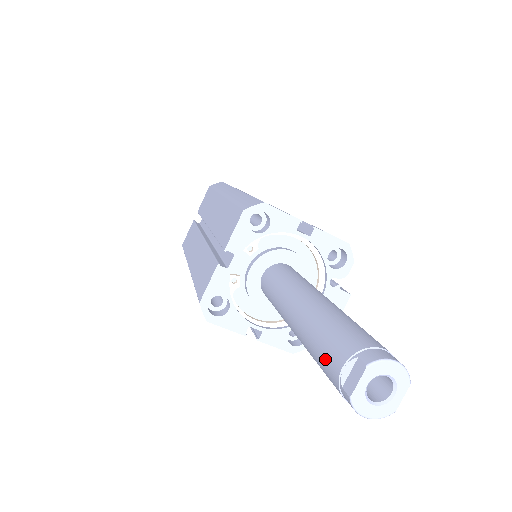
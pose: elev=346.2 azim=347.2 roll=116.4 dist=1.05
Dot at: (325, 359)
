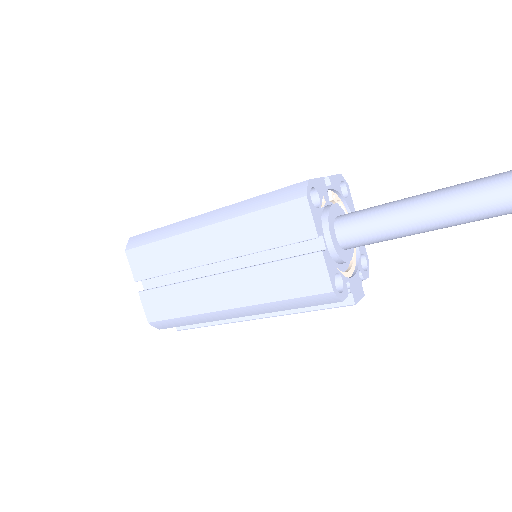
Dot at: out of frame
